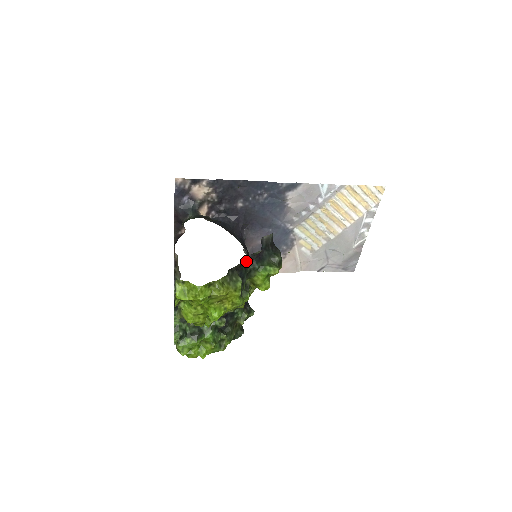
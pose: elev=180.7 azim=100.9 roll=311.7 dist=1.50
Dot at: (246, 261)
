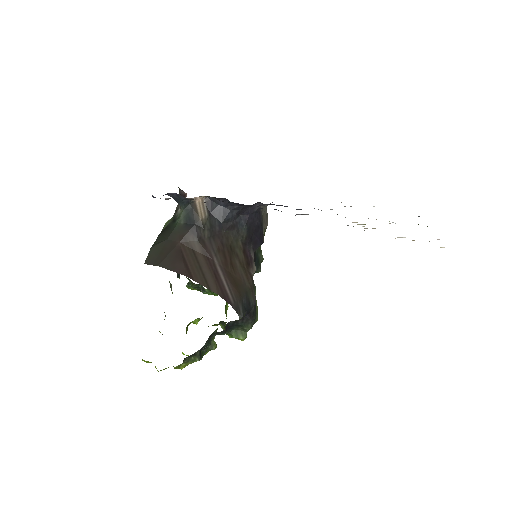
Dot at: occluded
